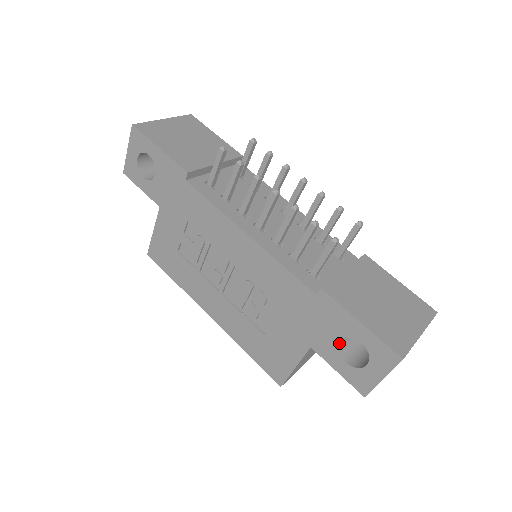
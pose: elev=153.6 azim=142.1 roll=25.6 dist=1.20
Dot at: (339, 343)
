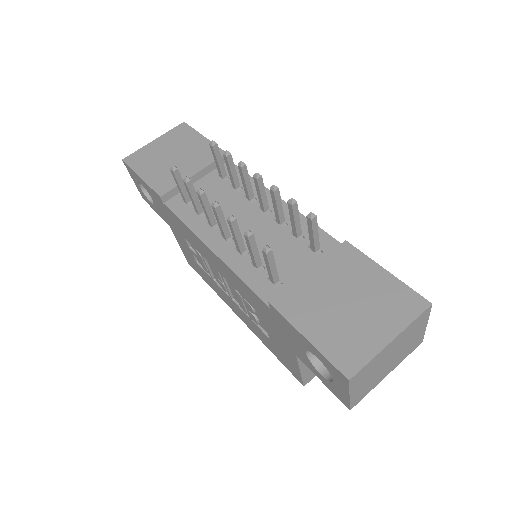
Dot at: (308, 354)
